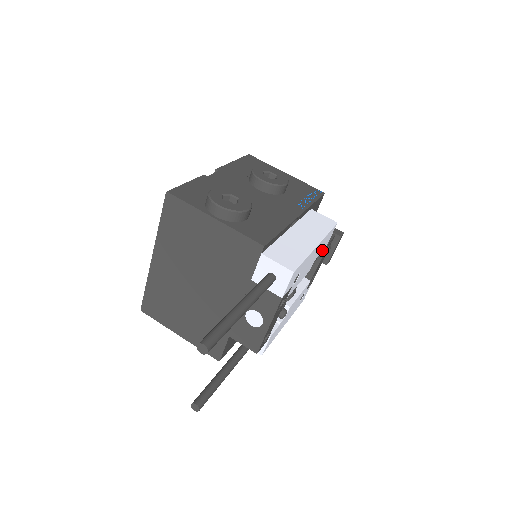
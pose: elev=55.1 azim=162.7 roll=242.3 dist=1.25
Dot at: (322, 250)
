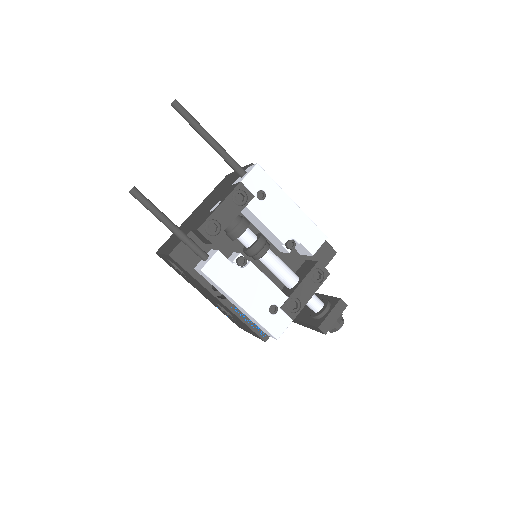
Dot at: (310, 269)
